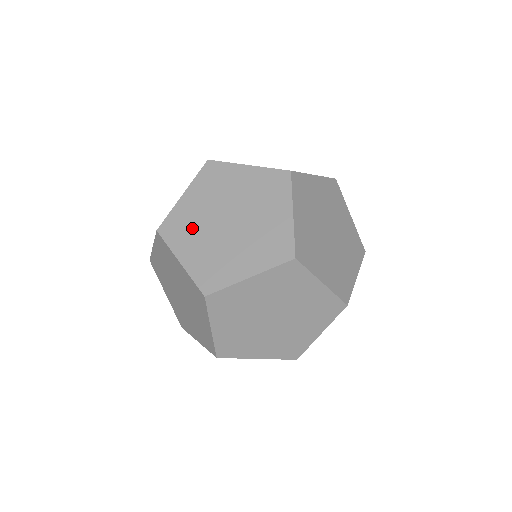
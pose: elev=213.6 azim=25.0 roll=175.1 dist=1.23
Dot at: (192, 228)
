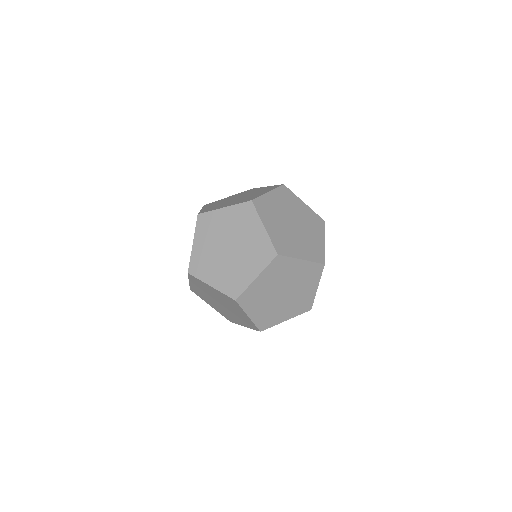
Dot at: (259, 298)
